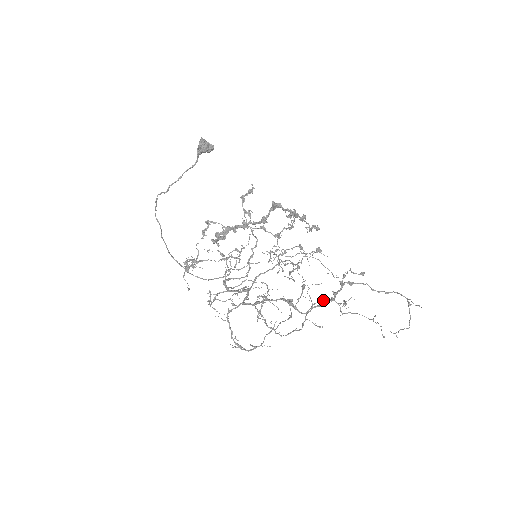
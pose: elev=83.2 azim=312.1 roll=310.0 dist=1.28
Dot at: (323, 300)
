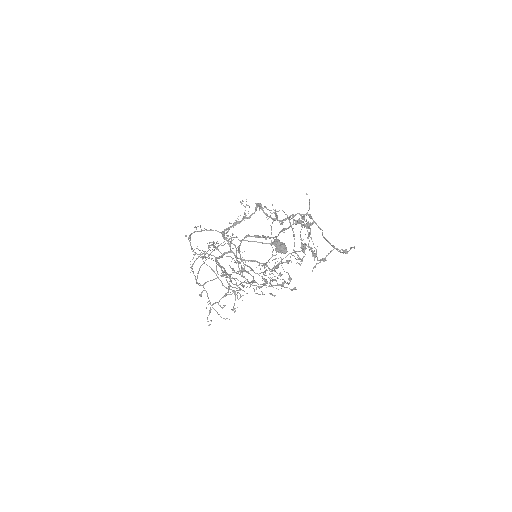
Dot at: (281, 220)
